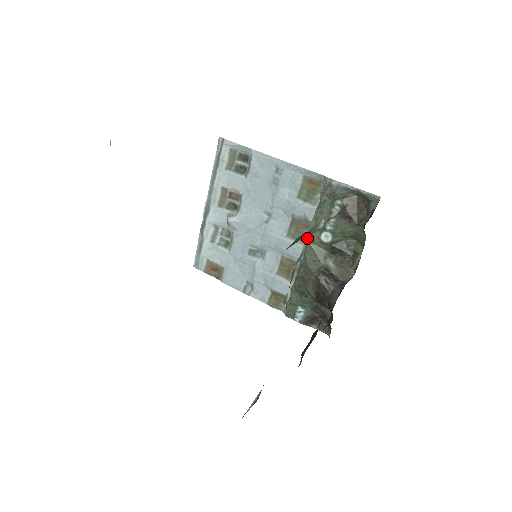
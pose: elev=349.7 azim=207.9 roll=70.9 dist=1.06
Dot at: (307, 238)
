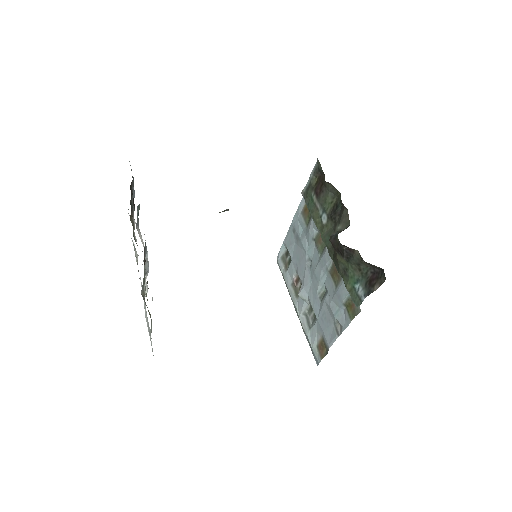
Dot at: occluded
